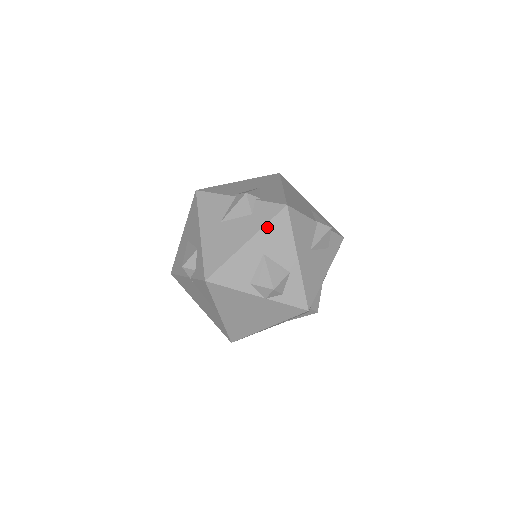
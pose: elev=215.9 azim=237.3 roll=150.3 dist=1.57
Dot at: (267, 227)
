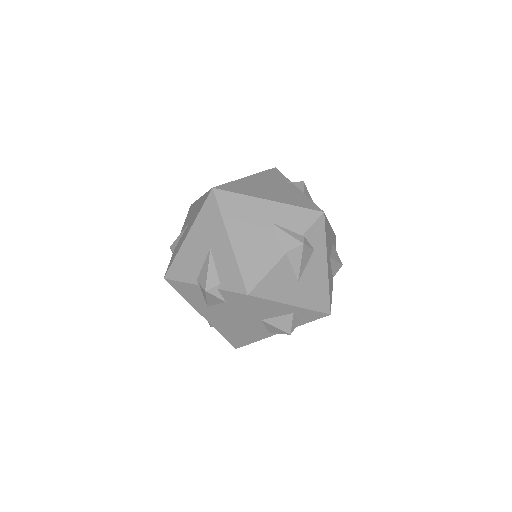
Dot at: (247, 311)
